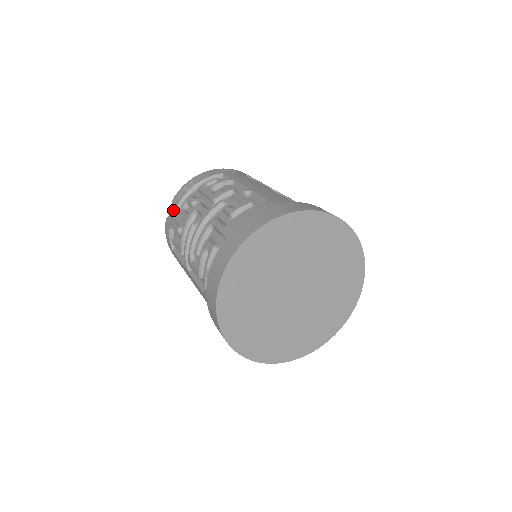
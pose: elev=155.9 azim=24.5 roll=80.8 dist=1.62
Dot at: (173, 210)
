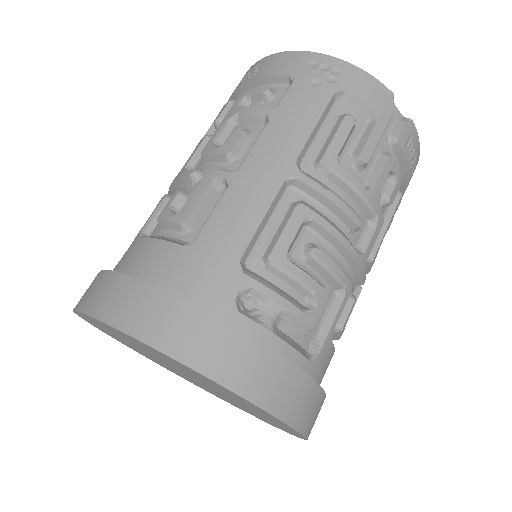
Dot at: occluded
